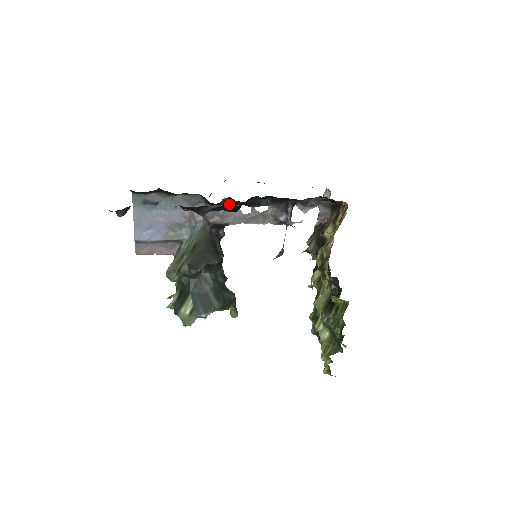
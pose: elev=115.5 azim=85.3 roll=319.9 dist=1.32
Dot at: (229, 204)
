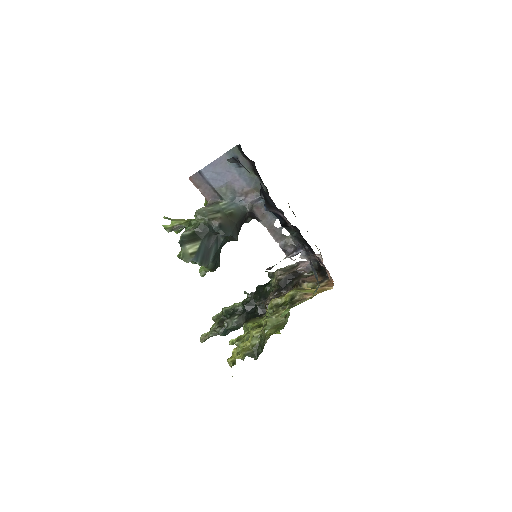
Dot at: (289, 222)
